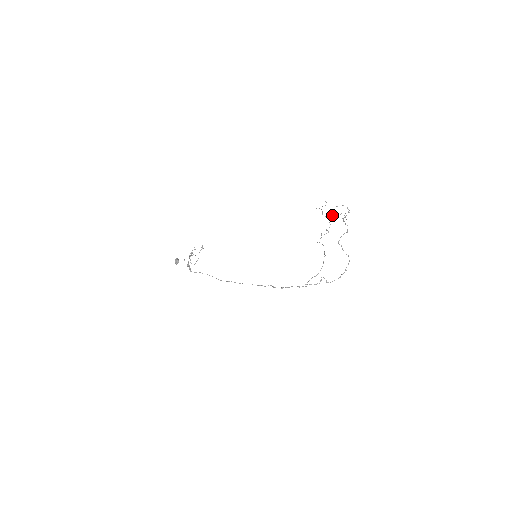
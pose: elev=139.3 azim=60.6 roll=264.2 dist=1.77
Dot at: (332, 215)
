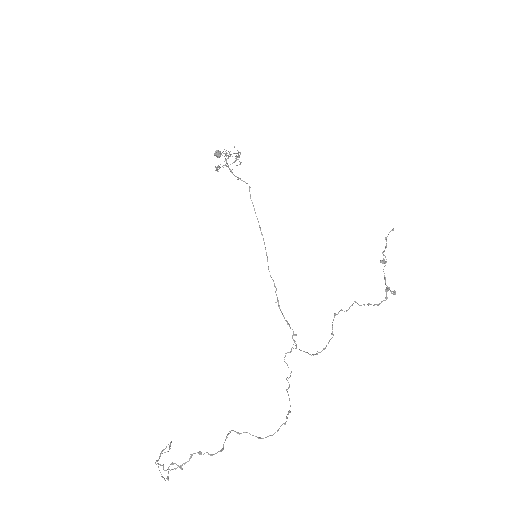
Dot at: (169, 445)
